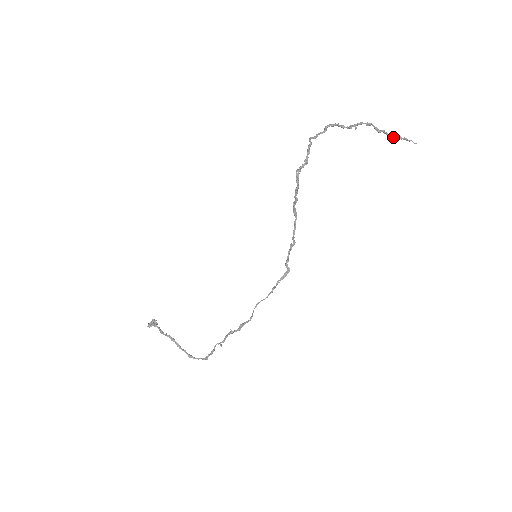
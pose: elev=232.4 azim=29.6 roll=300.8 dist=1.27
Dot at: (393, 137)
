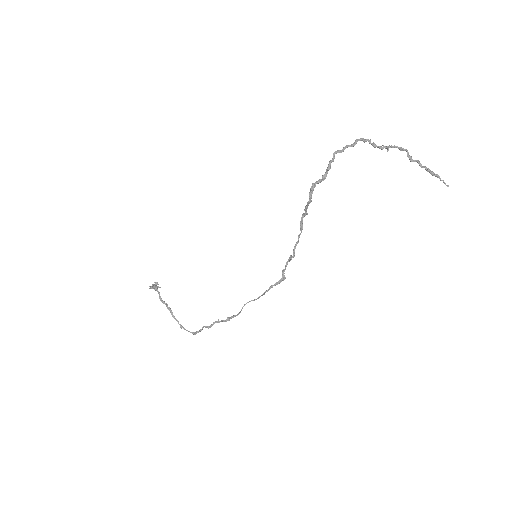
Dot at: (426, 169)
